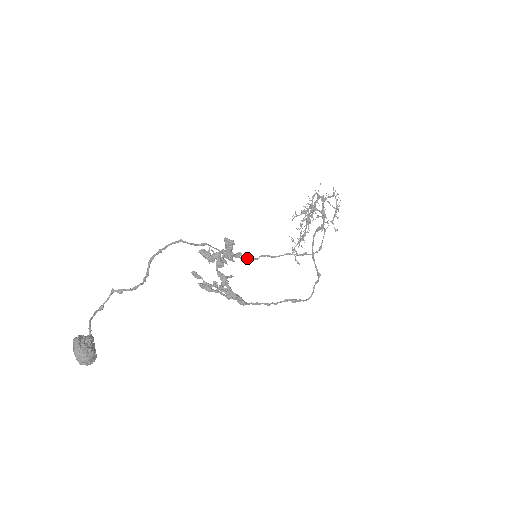
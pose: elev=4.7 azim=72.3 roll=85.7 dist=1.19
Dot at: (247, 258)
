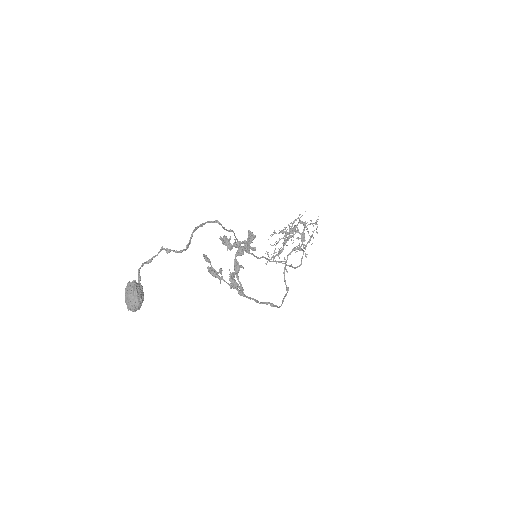
Dot at: (253, 255)
